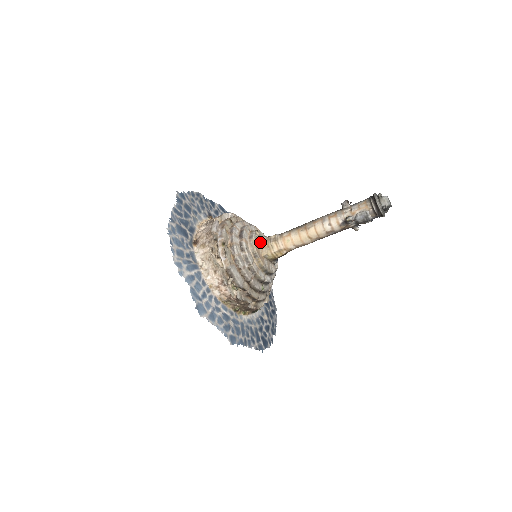
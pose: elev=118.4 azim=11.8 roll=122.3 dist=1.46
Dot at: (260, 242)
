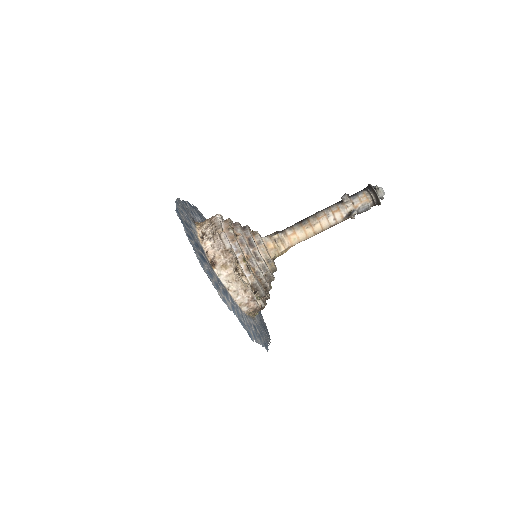
Dot at: (265, 244)
